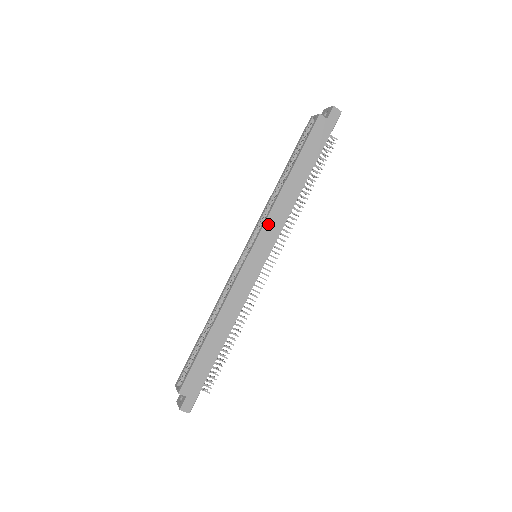
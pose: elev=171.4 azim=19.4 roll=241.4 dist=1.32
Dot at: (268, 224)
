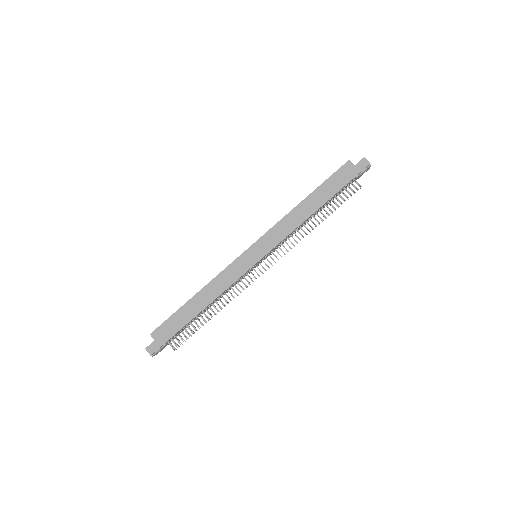
Dot at: (272, 231)
